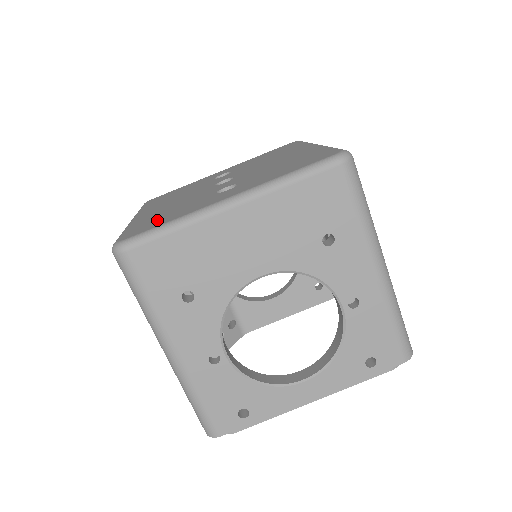
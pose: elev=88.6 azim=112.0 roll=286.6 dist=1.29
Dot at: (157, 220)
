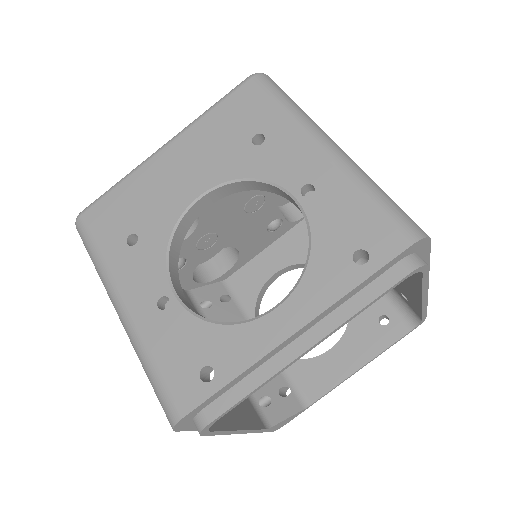
Dot at: occluded
